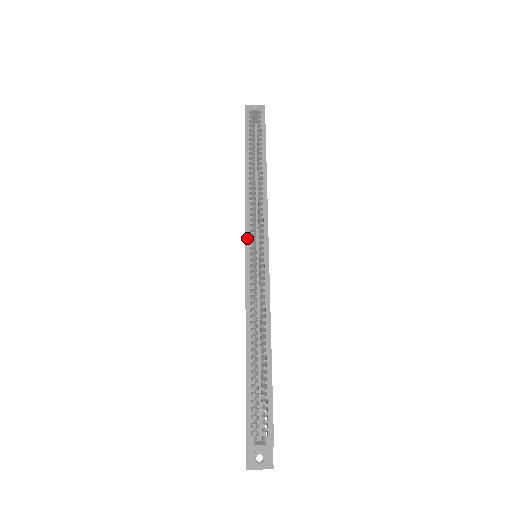
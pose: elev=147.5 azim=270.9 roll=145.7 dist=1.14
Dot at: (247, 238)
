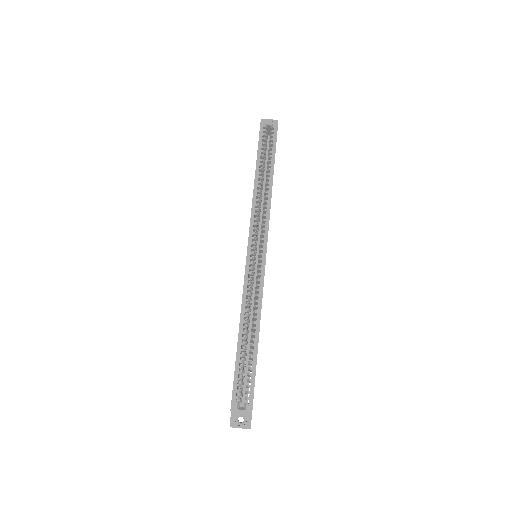
Dot at: (249, 241)
